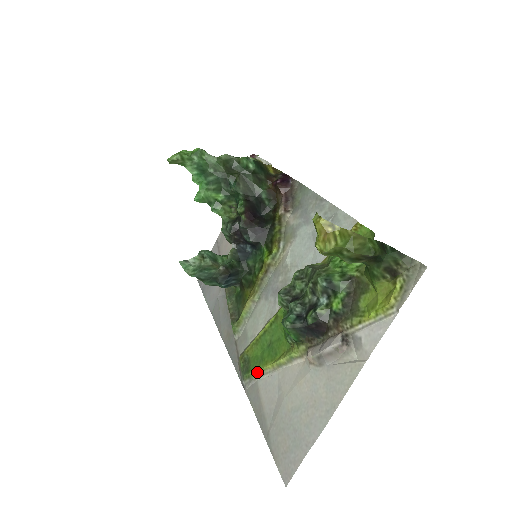
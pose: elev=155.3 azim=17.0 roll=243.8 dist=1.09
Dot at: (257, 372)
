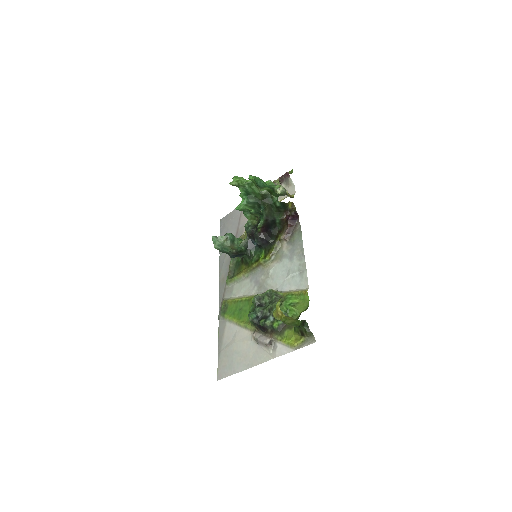
Dot at: (228, 318)
